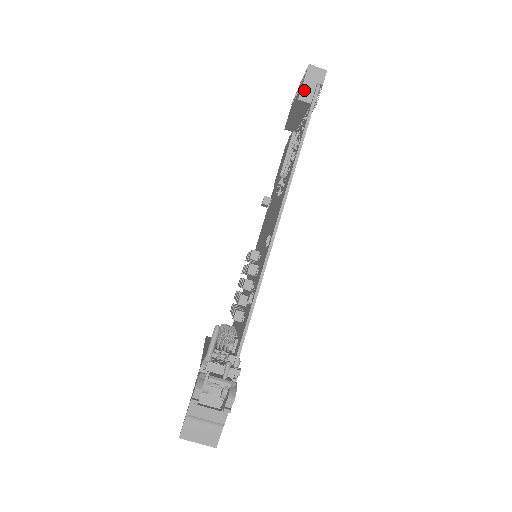
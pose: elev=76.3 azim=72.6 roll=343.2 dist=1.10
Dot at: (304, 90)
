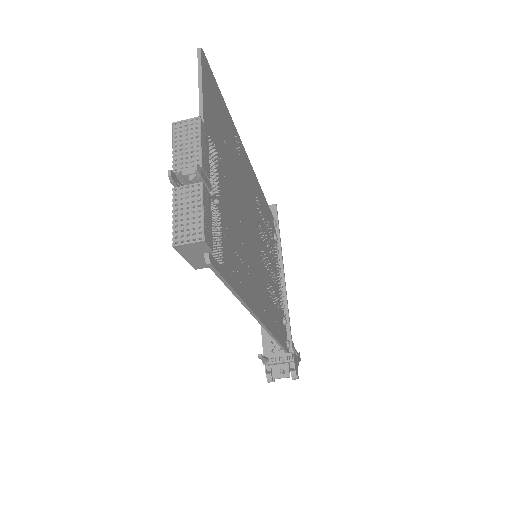
Dot at: (193, 263)
